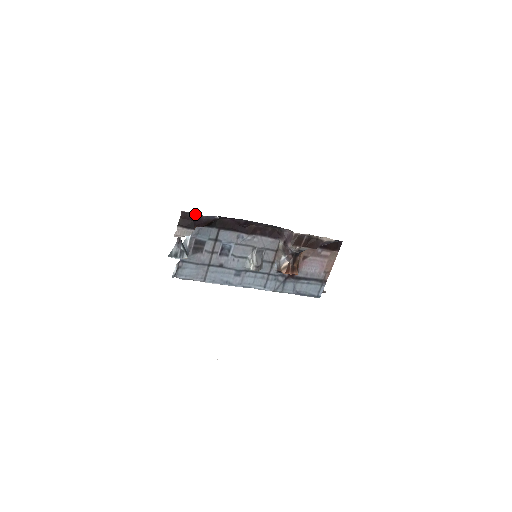
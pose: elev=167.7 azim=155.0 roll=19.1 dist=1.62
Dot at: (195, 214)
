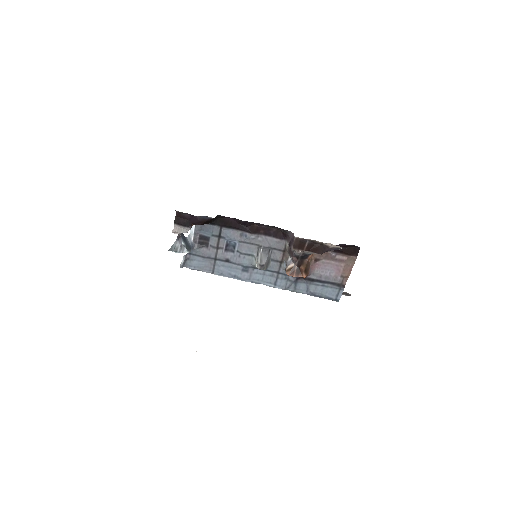
Dot at: (189, 214)
